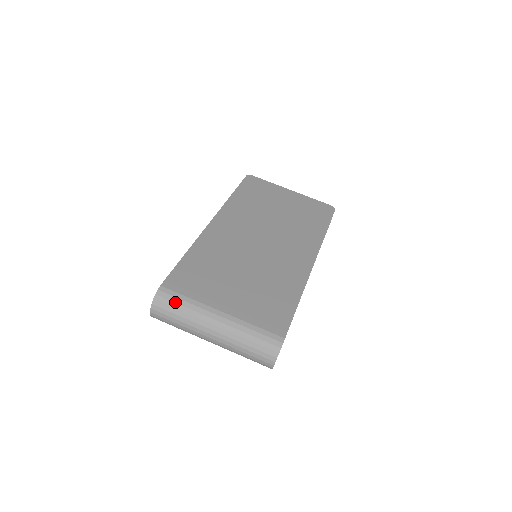
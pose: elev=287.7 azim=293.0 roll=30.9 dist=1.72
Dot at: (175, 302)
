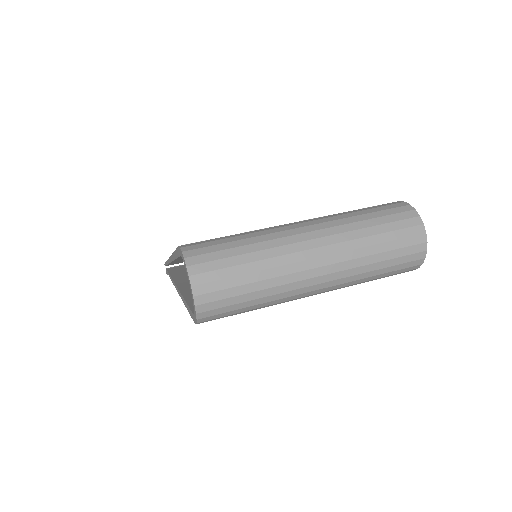
Dot at: (222, 243)
